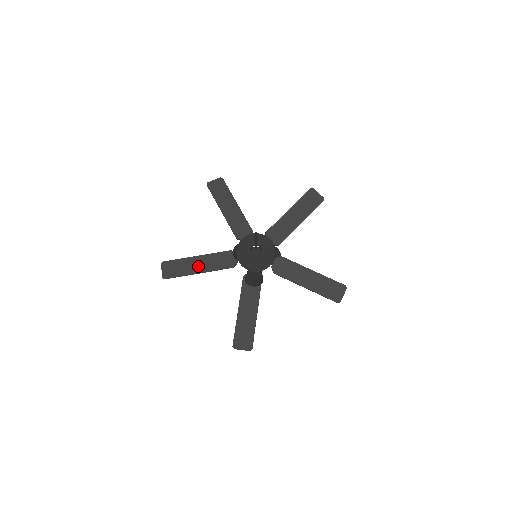
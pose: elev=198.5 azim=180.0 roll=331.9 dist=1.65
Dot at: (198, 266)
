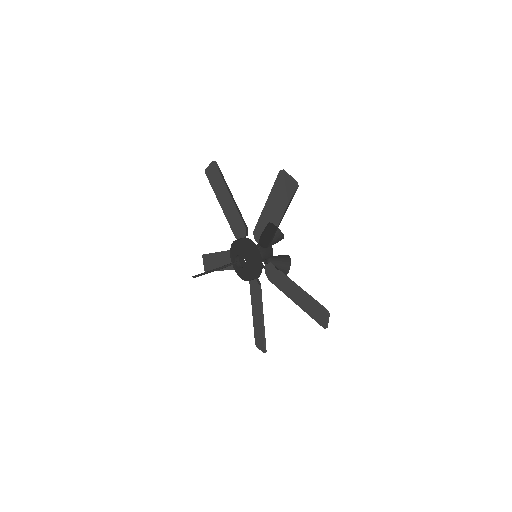
Dot at: (224, 201)
